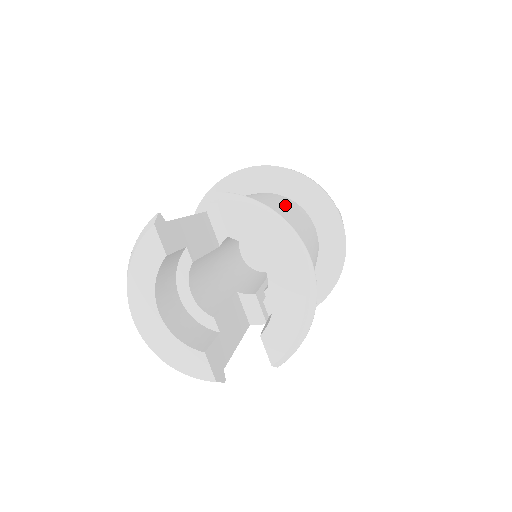
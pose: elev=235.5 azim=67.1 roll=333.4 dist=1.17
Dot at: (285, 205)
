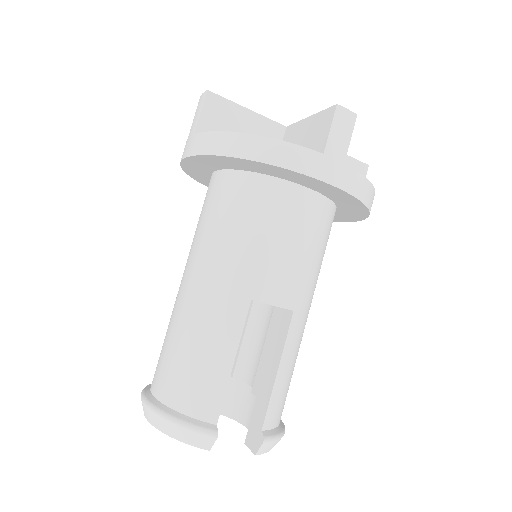
Dot at: occluded
